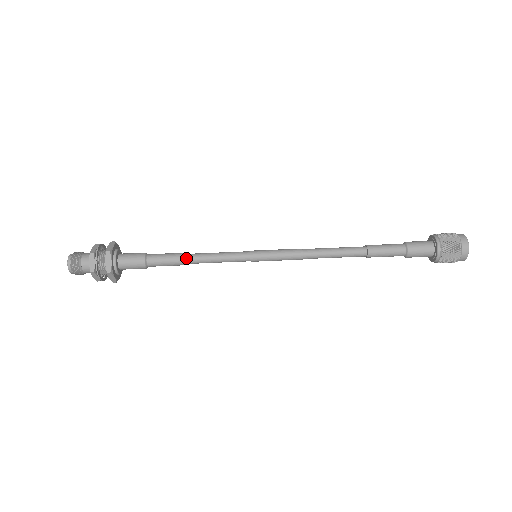
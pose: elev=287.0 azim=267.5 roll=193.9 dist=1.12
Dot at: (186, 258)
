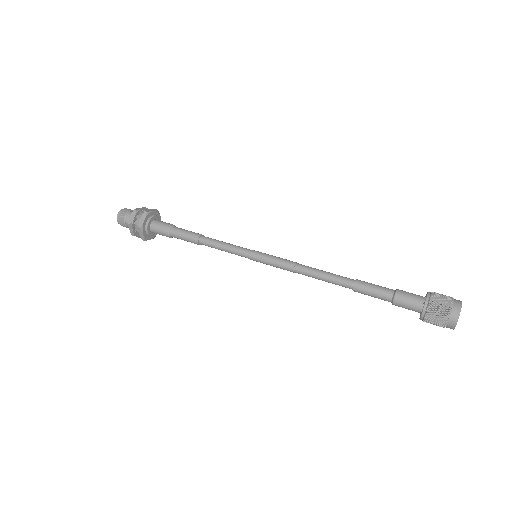
Dot at: (200, 238)
